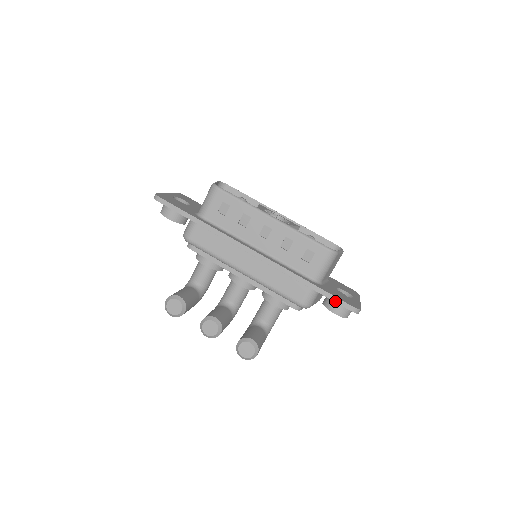
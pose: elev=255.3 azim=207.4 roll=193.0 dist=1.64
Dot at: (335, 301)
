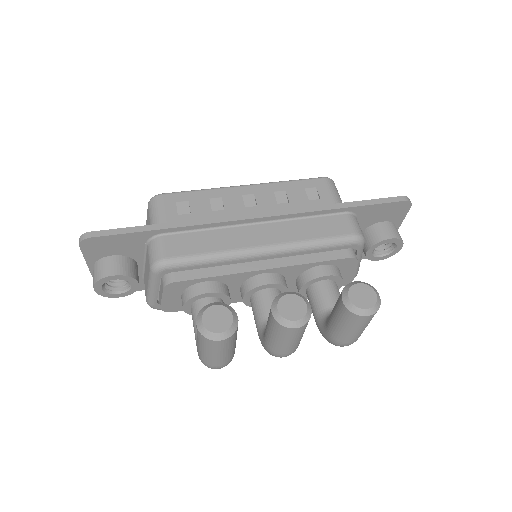
Dot at: (382, 202)
